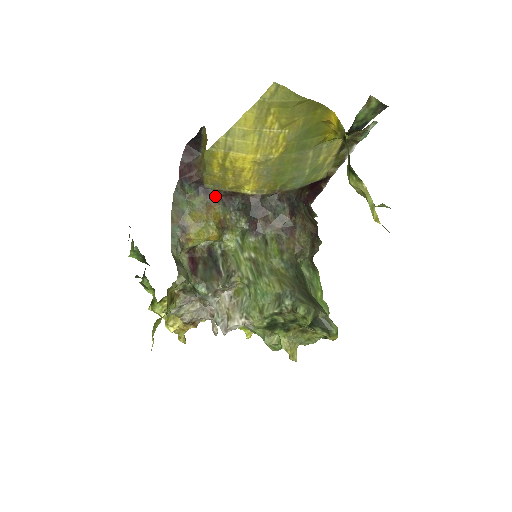
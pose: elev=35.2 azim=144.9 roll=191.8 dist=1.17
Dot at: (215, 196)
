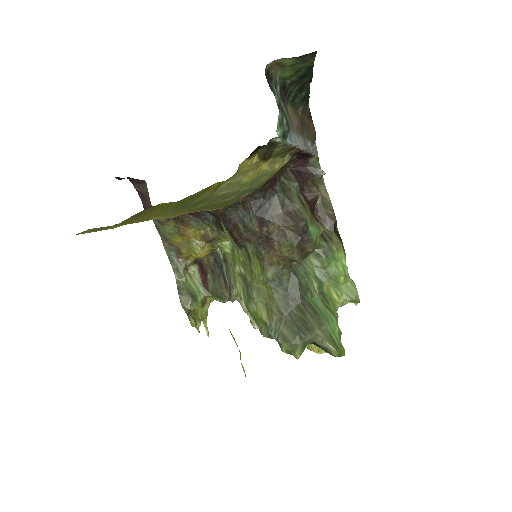
Dot at: (182, 218)
